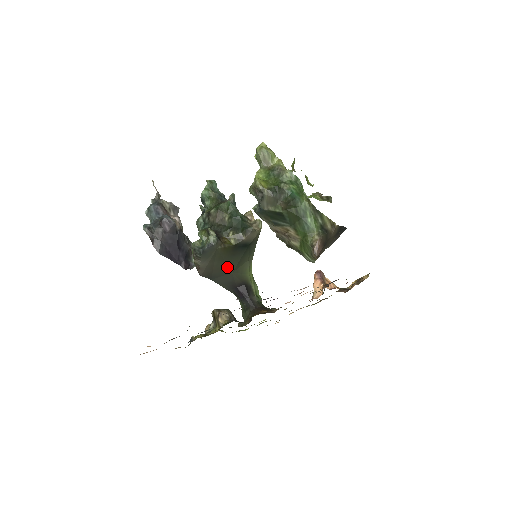
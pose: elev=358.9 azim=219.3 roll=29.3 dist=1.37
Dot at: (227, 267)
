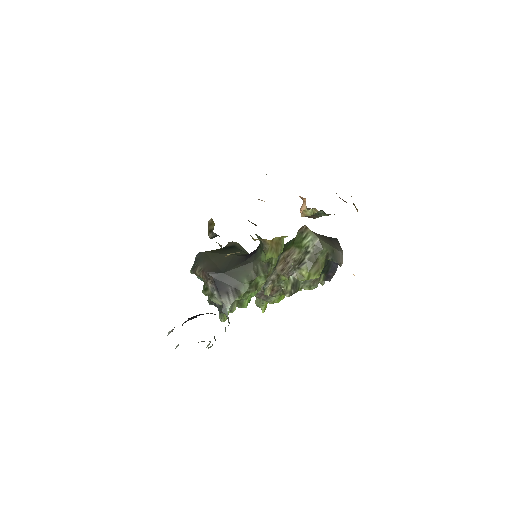
Dot at: occluded
